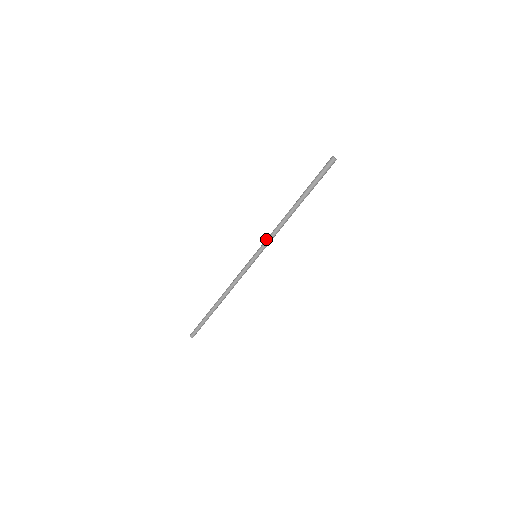
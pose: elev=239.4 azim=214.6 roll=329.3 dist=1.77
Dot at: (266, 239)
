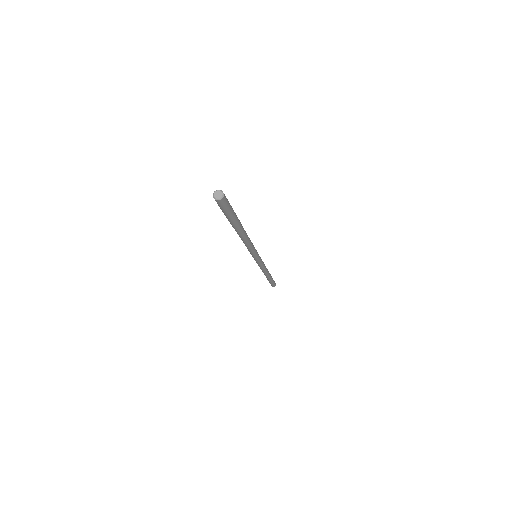
Dot at: occluded
